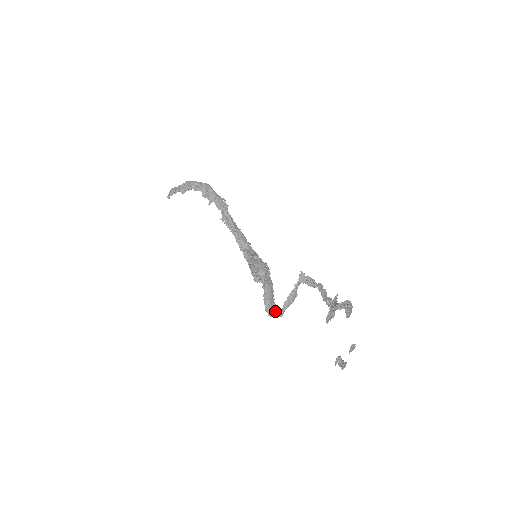
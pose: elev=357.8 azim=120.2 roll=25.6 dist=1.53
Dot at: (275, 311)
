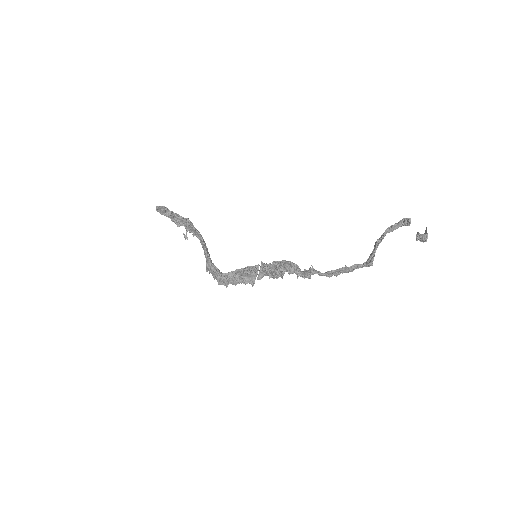
Dot at: (298, 268)
